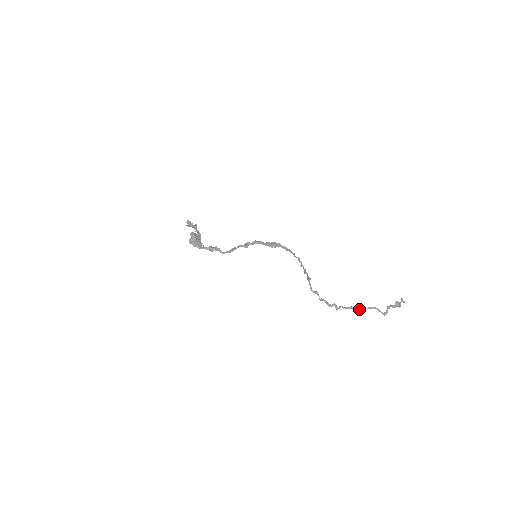
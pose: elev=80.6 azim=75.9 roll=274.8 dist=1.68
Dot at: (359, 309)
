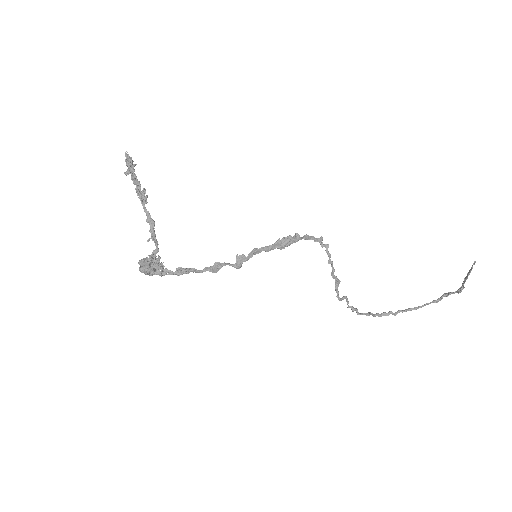
Dot at: occluded
